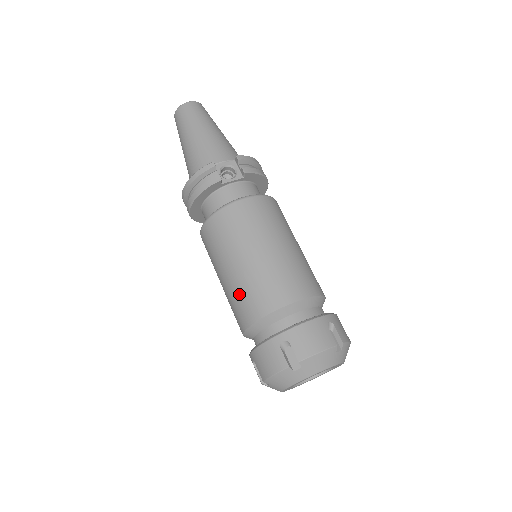
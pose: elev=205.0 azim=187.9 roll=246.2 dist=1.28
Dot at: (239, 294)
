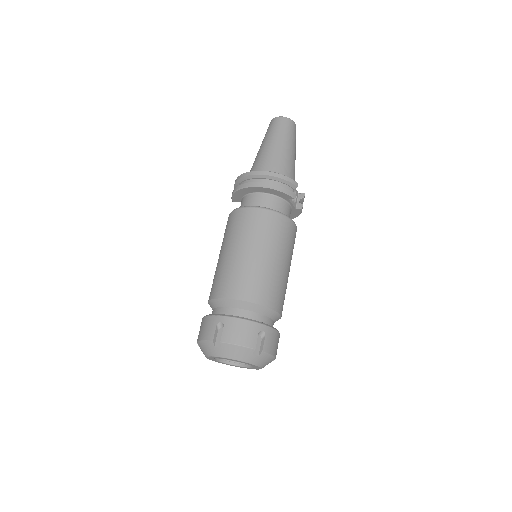
Dot at: (254, 275)
